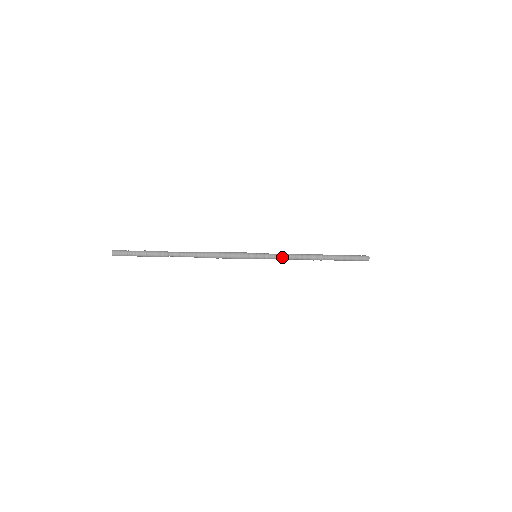
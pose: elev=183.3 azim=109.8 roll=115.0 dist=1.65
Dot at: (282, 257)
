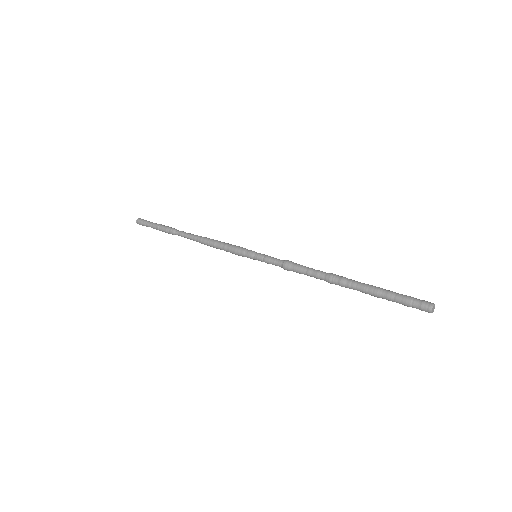
Dot at: (284, 263)
